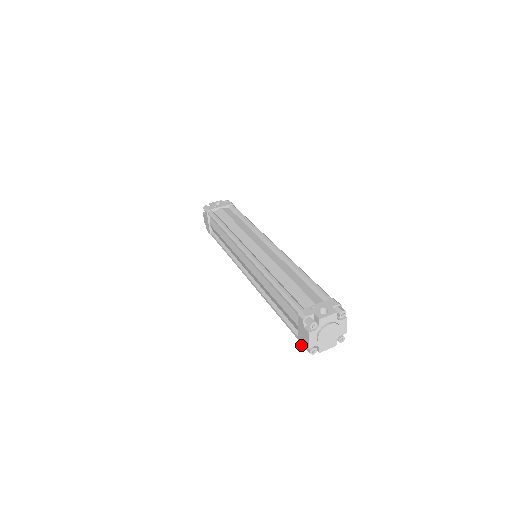
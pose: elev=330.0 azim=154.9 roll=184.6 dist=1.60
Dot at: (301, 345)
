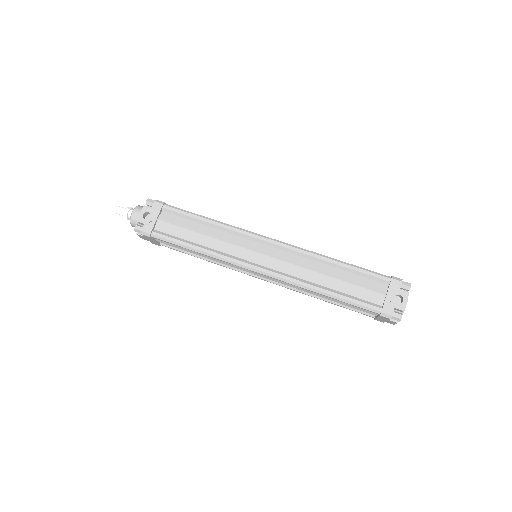
Dot at: occluded
